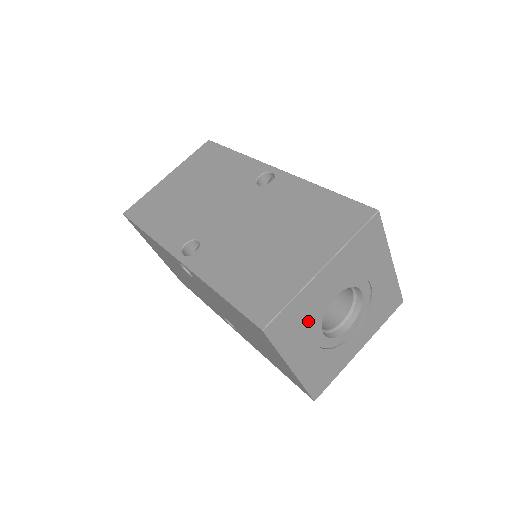
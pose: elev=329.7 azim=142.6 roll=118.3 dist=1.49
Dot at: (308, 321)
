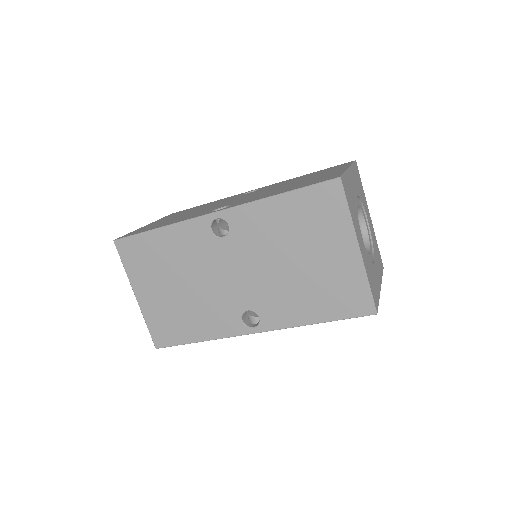
Dot at: (354, 207)
